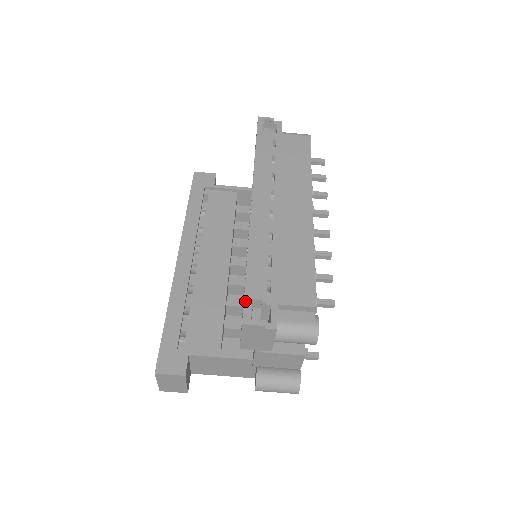
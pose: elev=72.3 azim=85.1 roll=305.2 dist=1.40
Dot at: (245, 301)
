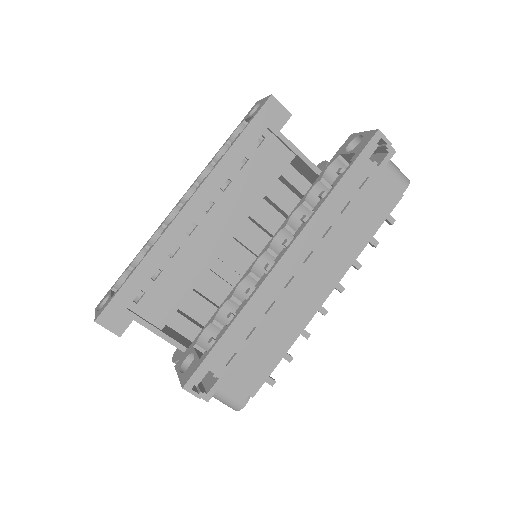
Dot at: (199, 368)
